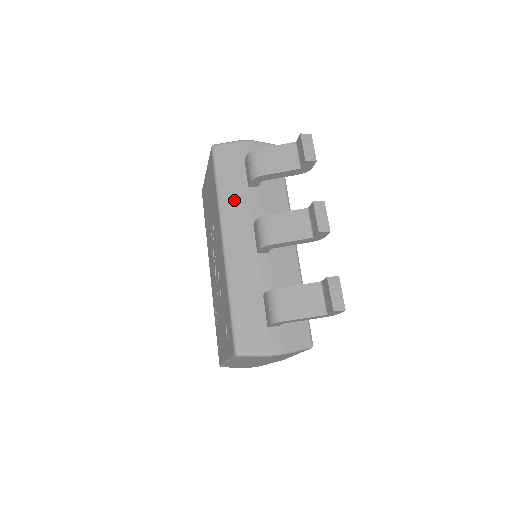
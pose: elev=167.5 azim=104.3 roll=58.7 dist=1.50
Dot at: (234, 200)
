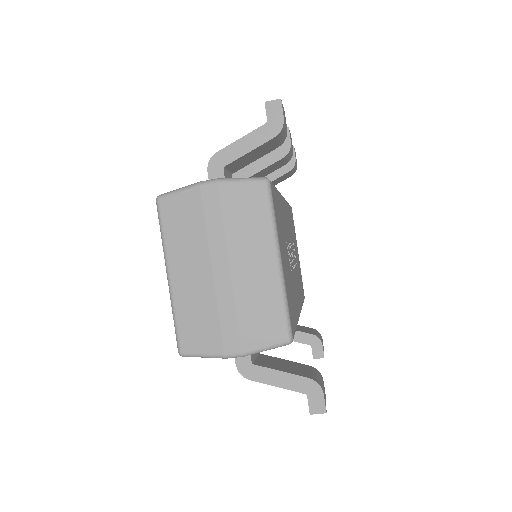
Dot at: occluded
